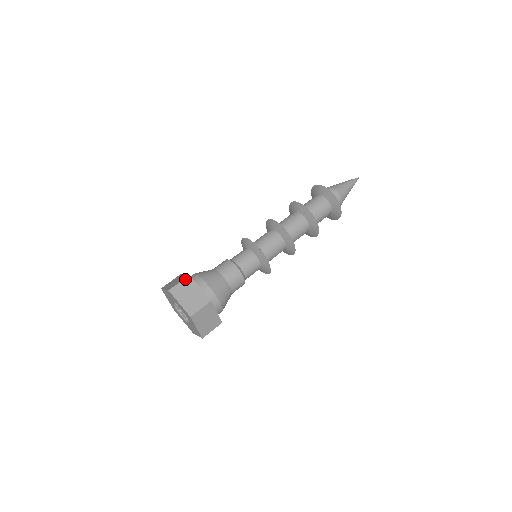
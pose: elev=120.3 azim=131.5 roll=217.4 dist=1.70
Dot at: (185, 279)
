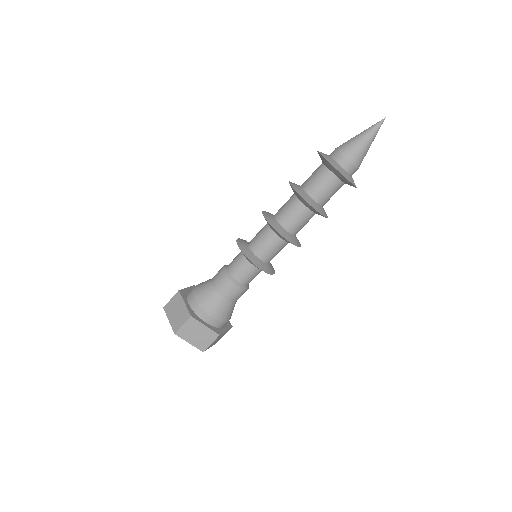
Dot at: (188, 321)
